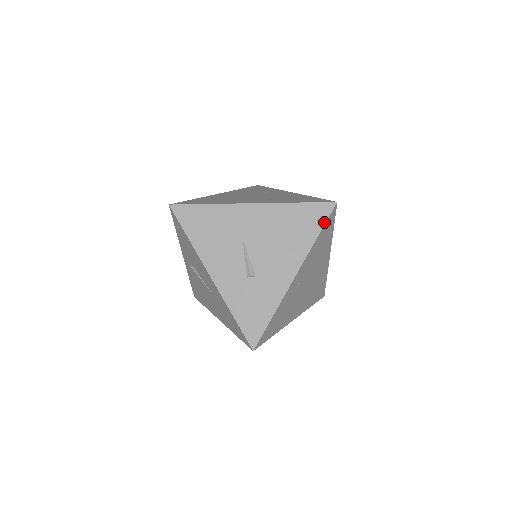
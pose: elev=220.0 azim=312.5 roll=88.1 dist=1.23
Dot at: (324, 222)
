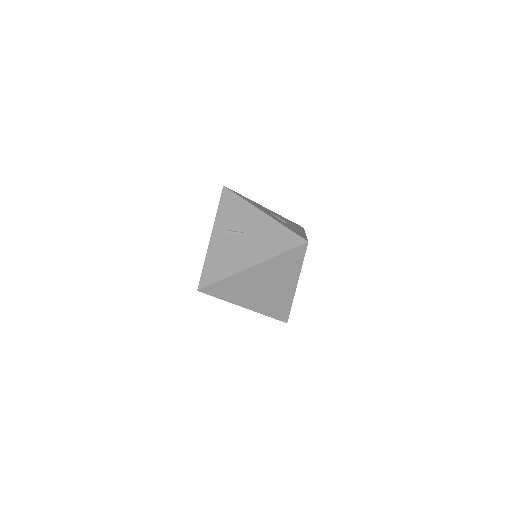
Dot at: occluded
